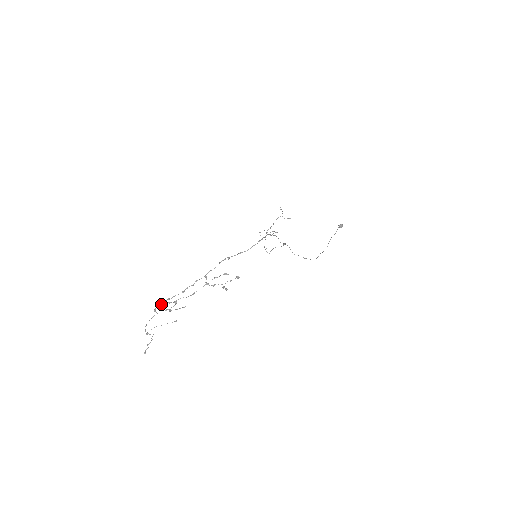
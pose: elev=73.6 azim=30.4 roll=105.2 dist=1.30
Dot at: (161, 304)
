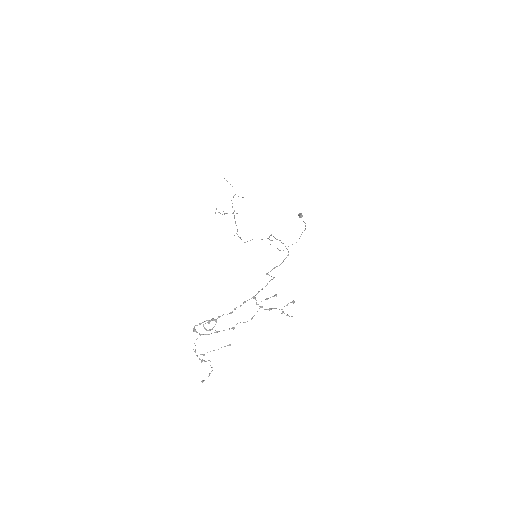
Dot at: (200, 323)
